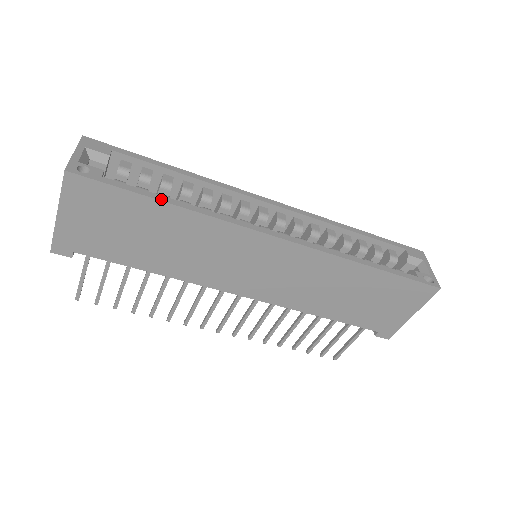
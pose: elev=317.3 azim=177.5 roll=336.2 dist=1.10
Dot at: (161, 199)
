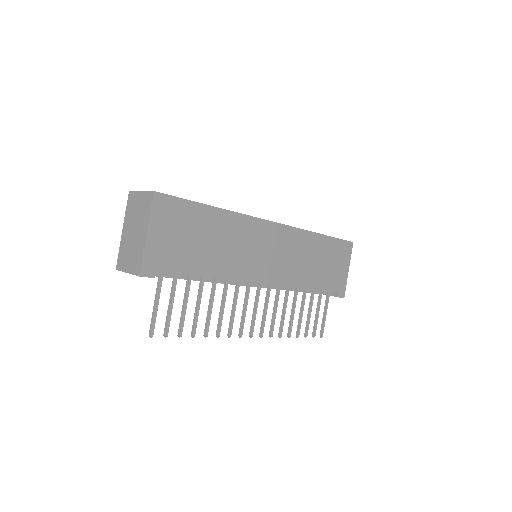
Dot at: (209, 205)
